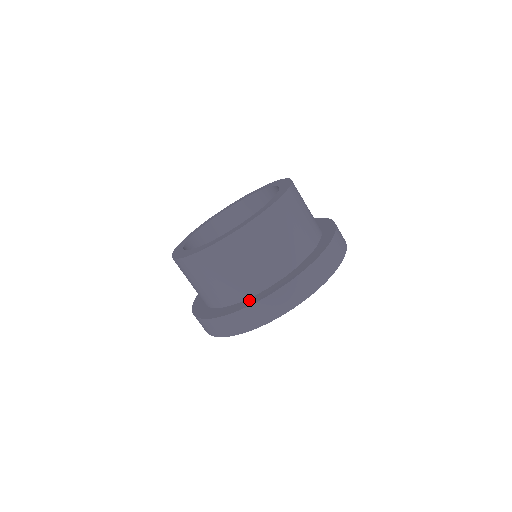
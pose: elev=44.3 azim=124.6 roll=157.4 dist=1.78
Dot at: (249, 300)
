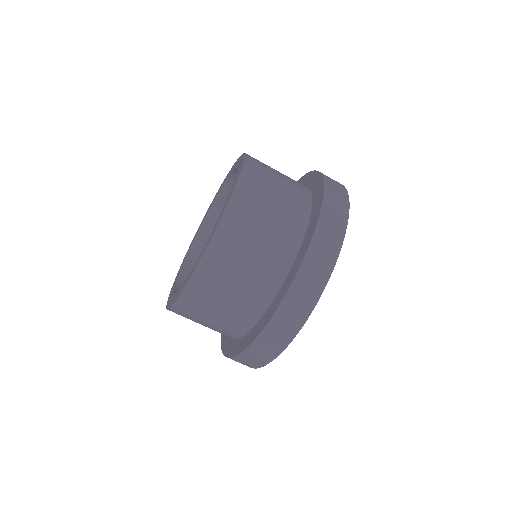
Dot at: (229, 343)
